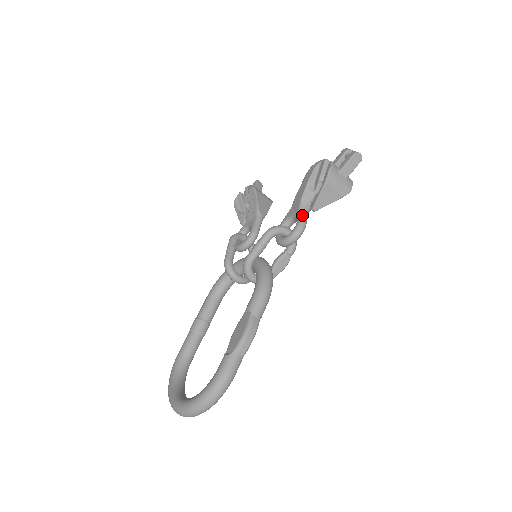
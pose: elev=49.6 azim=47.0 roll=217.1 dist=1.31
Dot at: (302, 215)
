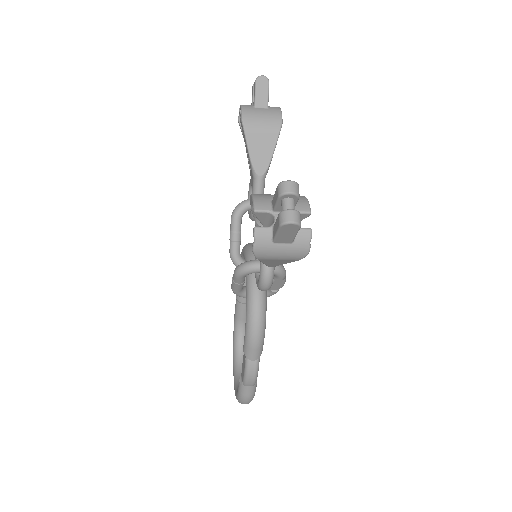
Dot at: occluded
